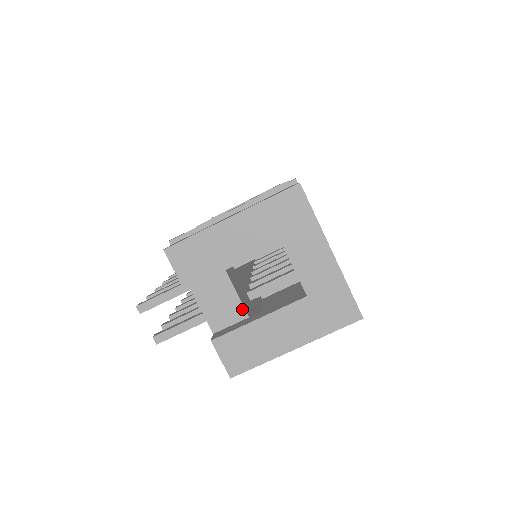
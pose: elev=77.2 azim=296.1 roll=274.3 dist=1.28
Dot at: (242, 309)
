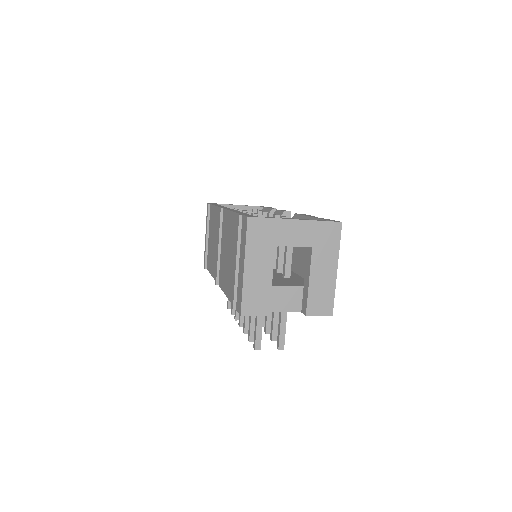
Dot at: (297, 288)
